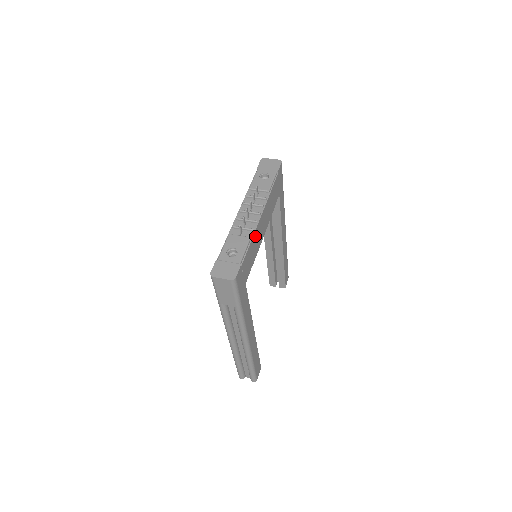
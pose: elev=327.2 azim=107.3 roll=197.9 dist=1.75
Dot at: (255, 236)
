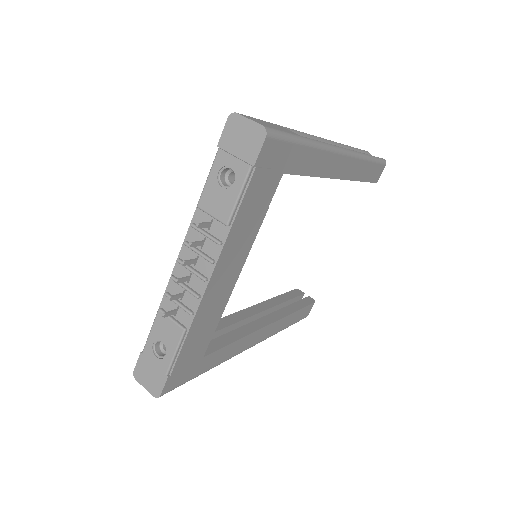
Dot at: (201, 314)
